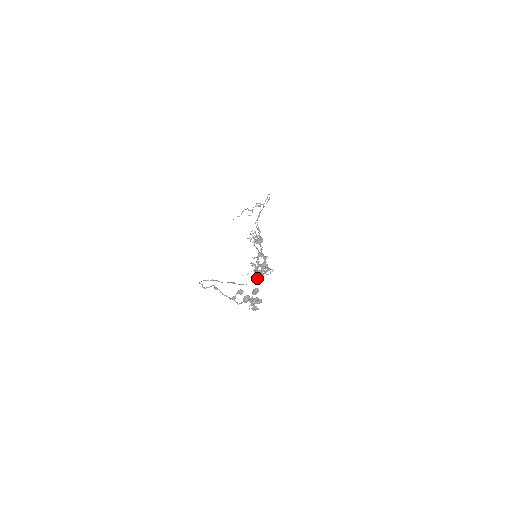
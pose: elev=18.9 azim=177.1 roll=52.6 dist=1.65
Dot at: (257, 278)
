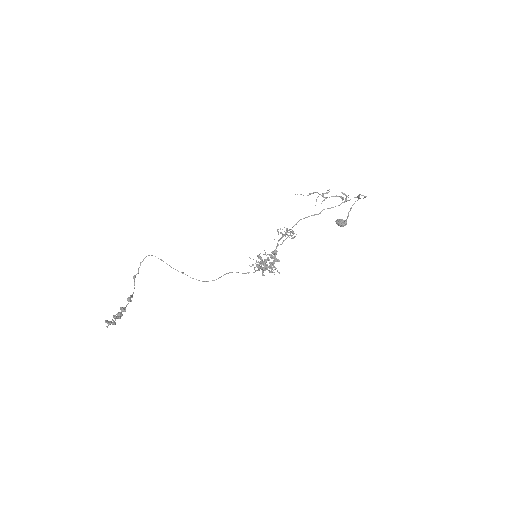
Dot at: occluded
